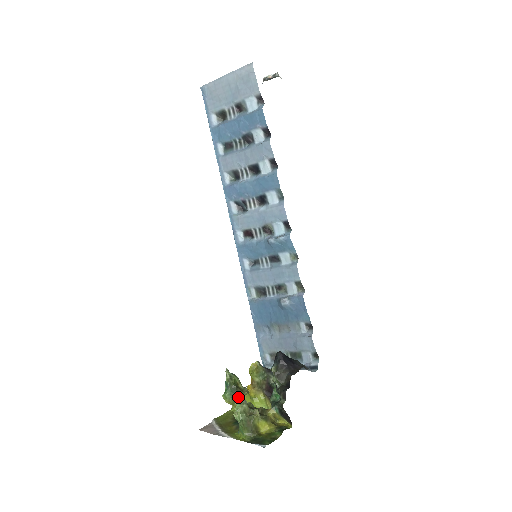
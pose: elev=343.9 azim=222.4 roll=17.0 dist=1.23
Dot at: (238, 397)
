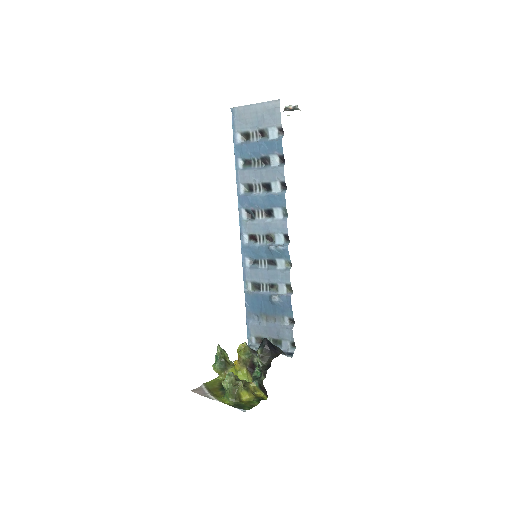
Dot at: (225, 369)
